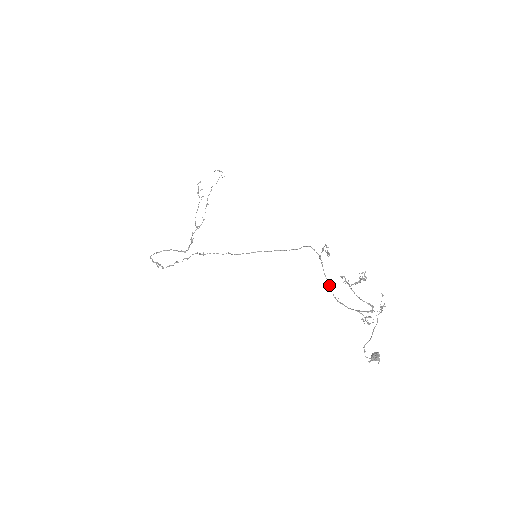
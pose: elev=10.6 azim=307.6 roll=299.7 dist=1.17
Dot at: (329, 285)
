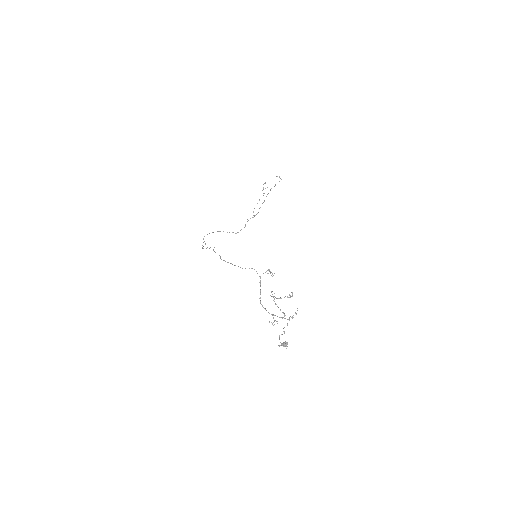
Dot at: occluded
